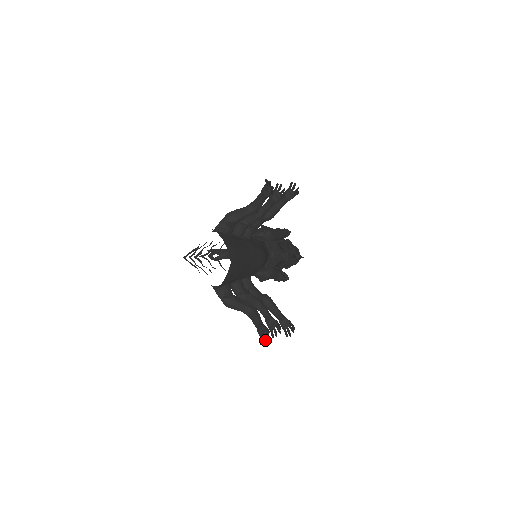
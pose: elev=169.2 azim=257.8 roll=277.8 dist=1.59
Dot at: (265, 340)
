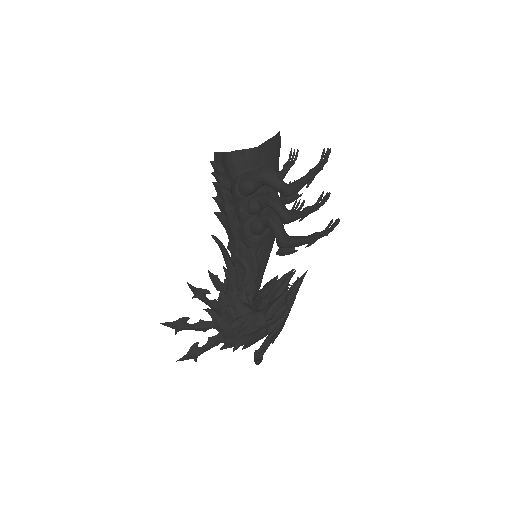
Dot at: (326, 156)
